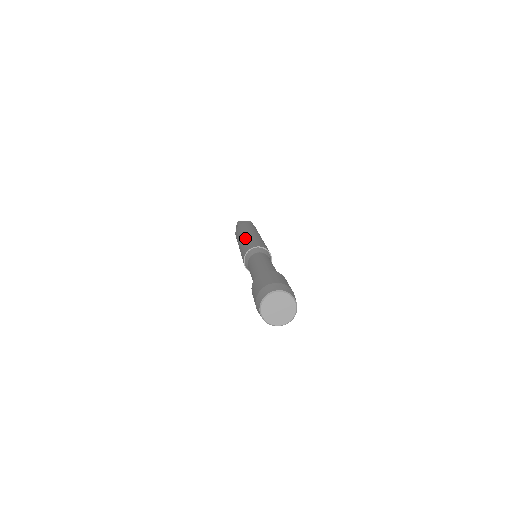
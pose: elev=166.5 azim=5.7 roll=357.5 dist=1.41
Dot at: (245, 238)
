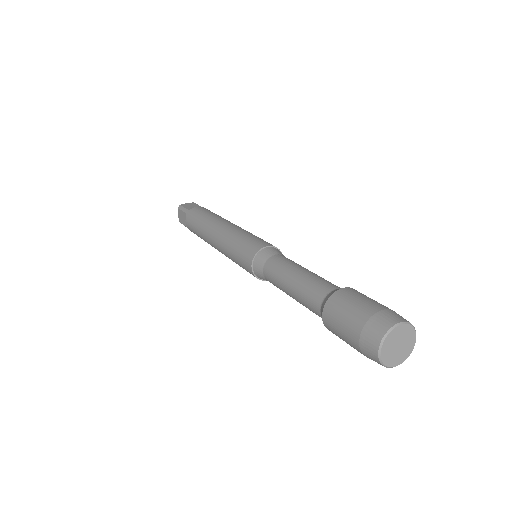
Dot at: (227, 234)
